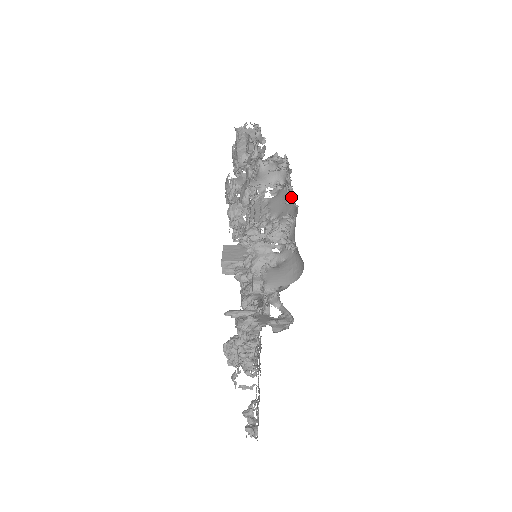
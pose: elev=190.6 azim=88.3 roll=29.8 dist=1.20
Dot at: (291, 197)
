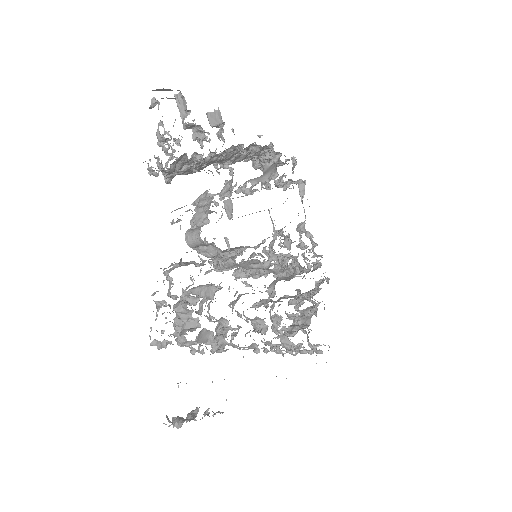
Dot at: (248, 158)
